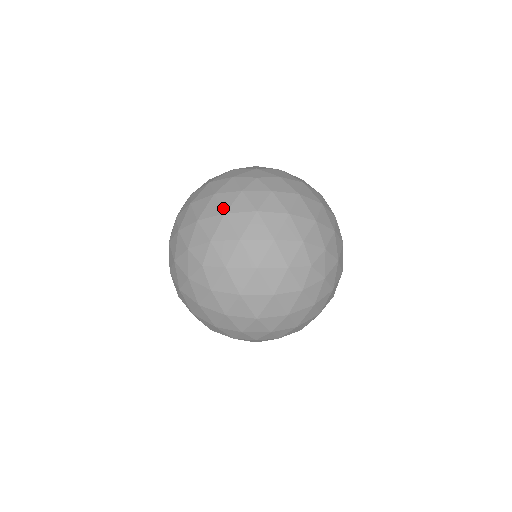
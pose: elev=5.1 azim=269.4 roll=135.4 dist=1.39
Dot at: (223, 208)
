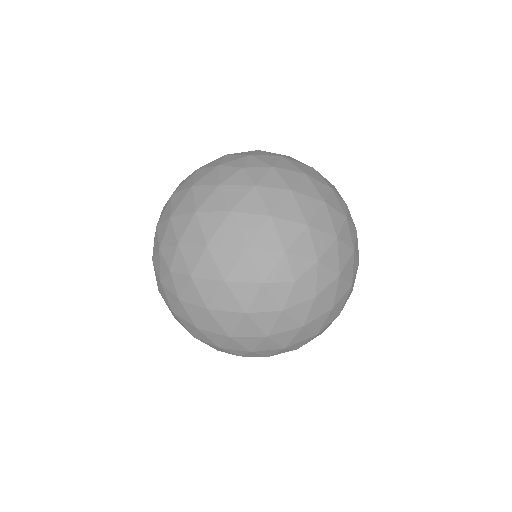
Dot at: (196, 205)
